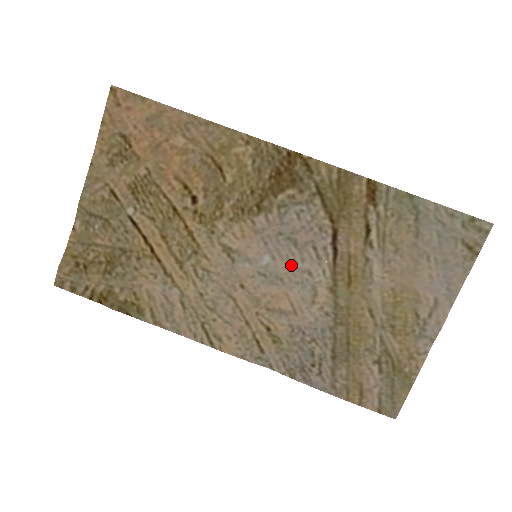
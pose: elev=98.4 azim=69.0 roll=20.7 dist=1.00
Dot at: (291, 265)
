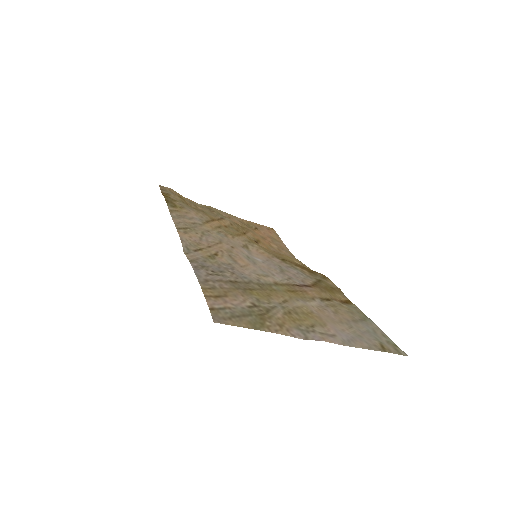
Dot at: (268, 269)
